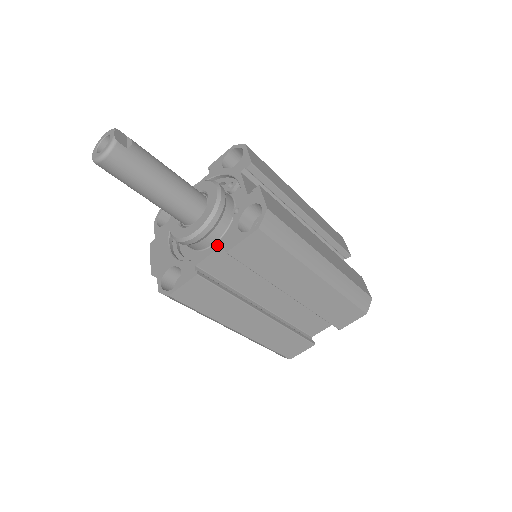
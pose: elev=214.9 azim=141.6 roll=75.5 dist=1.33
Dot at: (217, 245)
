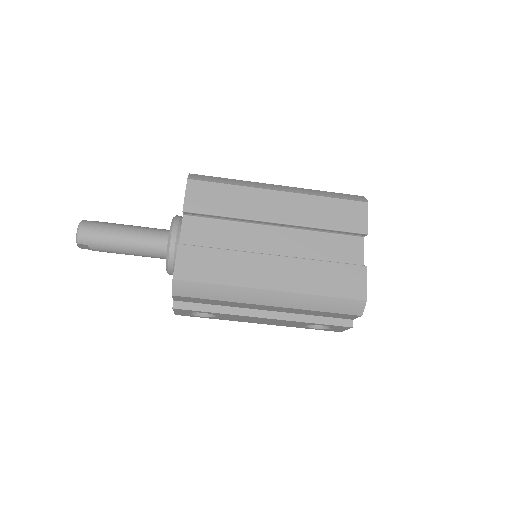
Dot at: (182, 223)
